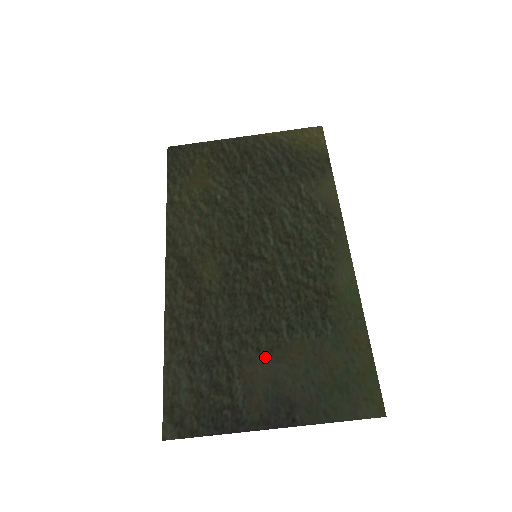
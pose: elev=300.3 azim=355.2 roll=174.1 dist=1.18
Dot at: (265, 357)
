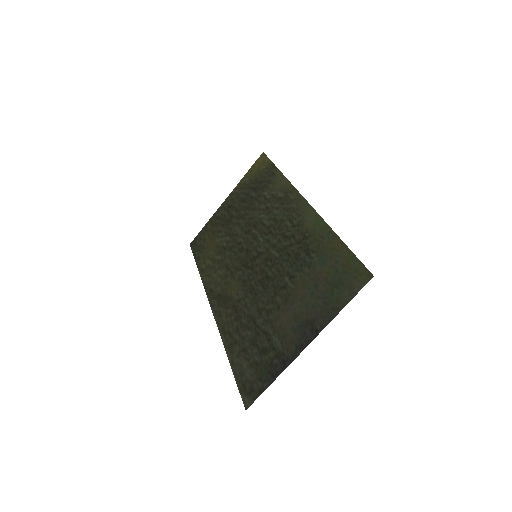
Dot at: (284, 308)
